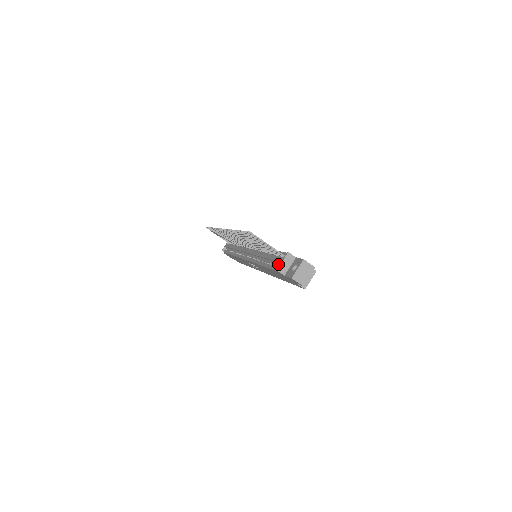
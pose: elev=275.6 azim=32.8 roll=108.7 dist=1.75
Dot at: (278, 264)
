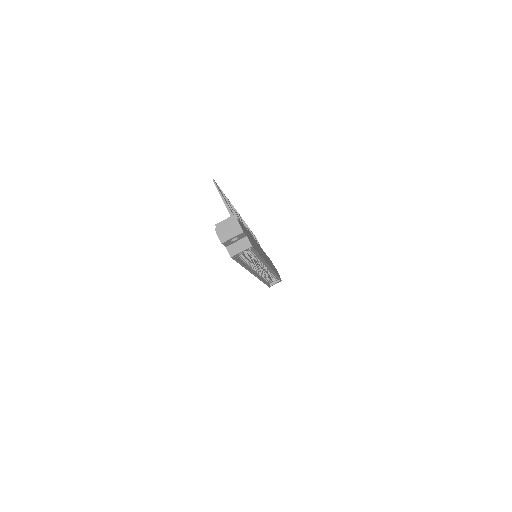
Dot at: occluded
